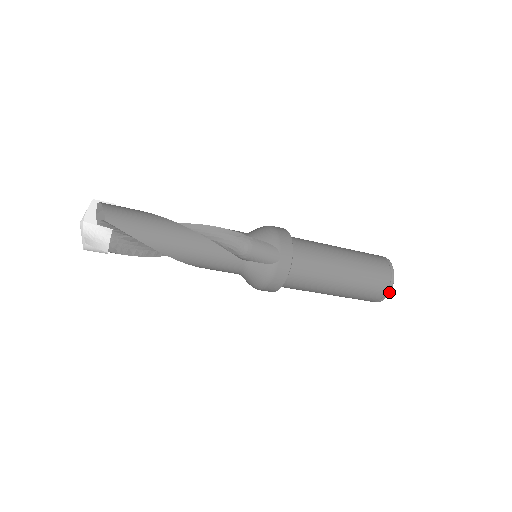
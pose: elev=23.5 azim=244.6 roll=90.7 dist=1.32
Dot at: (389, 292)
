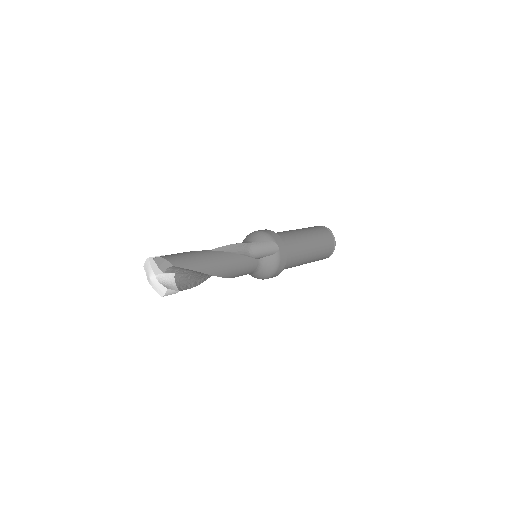
Dot at: occluded
